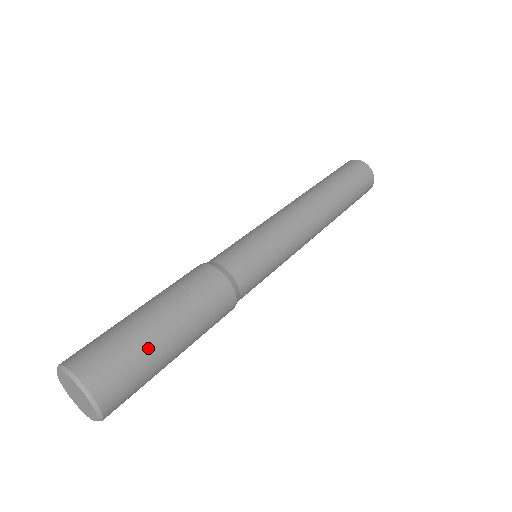
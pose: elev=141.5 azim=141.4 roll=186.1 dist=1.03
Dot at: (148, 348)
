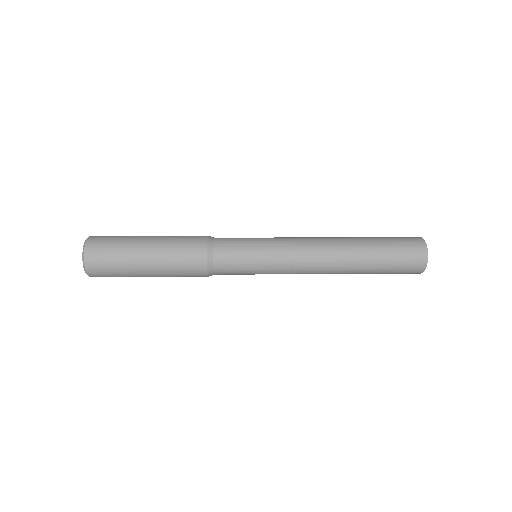
Dot at: (128, 246)
